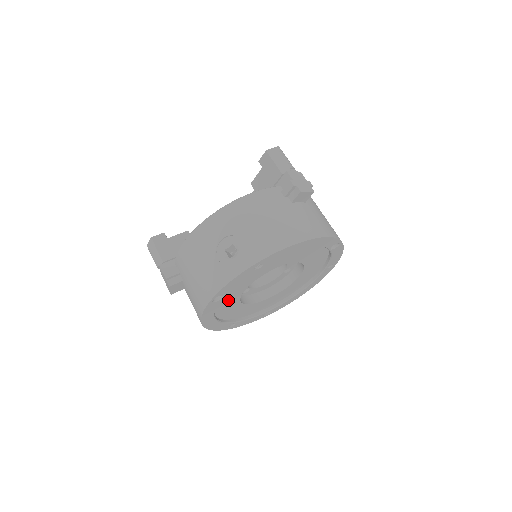
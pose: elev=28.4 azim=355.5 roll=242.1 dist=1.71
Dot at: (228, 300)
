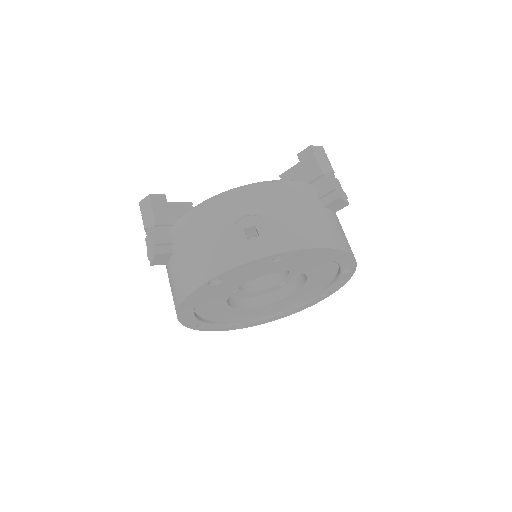
Dot at: (218, 291)
